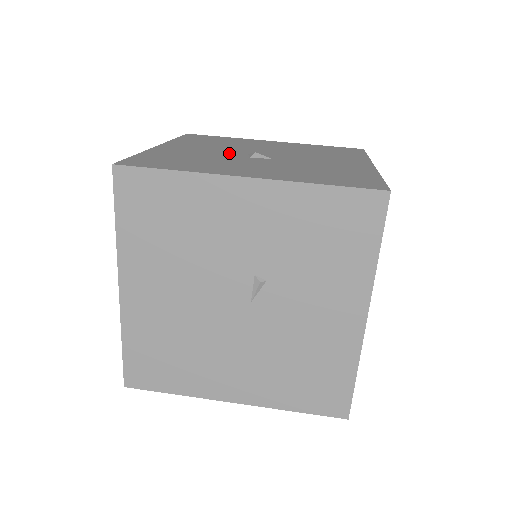
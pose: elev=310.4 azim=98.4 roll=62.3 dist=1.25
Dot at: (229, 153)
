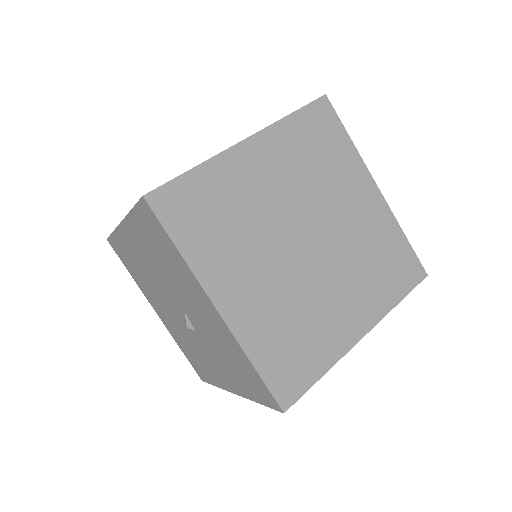
Dot at: occluded
